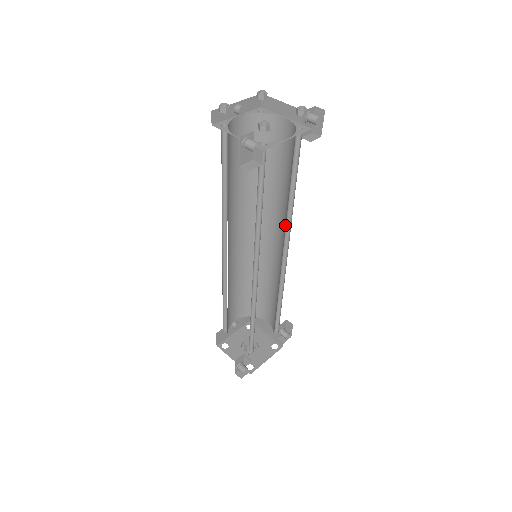
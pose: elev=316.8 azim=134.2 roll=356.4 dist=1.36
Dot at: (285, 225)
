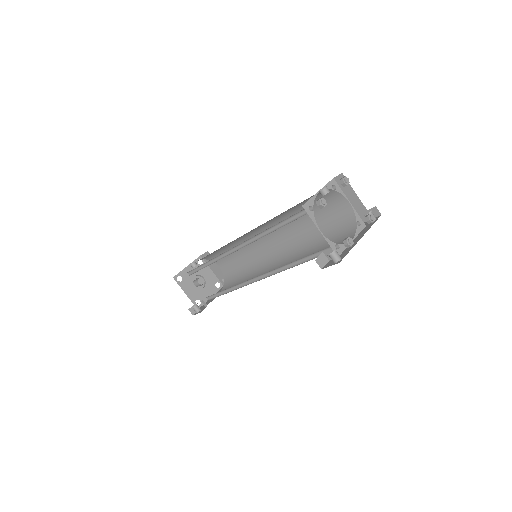
Dot at: (294, 250)
